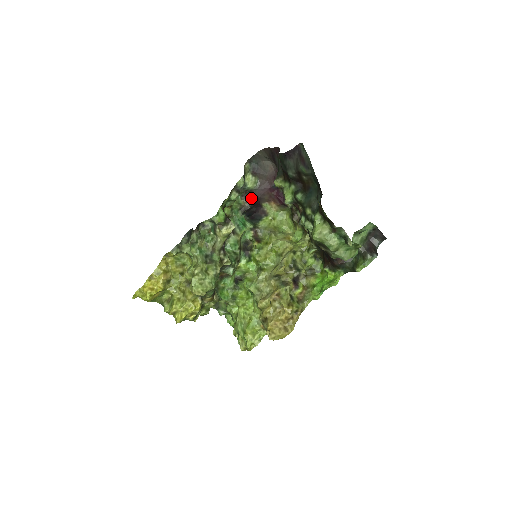
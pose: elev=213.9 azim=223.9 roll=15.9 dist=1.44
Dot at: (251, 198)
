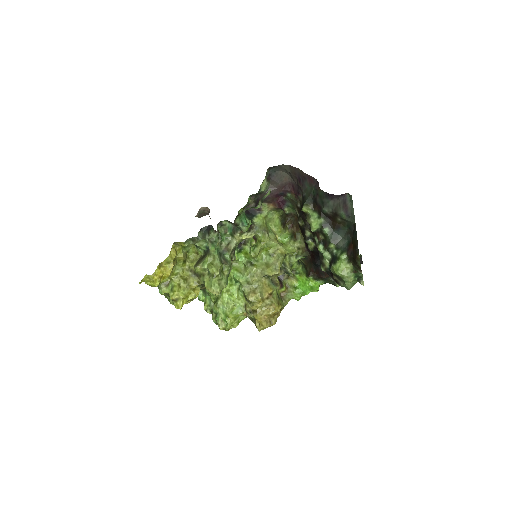
Dot at: (258, 199)
